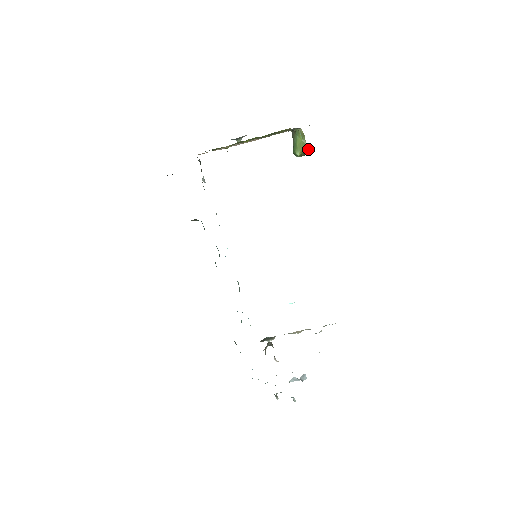
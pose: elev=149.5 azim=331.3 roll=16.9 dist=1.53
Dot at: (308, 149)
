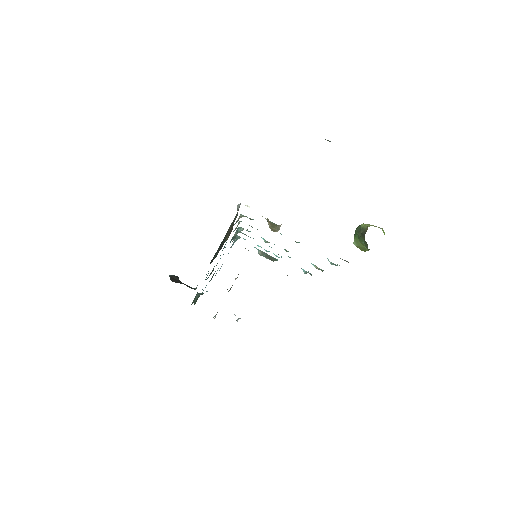
Dot at: occluded
